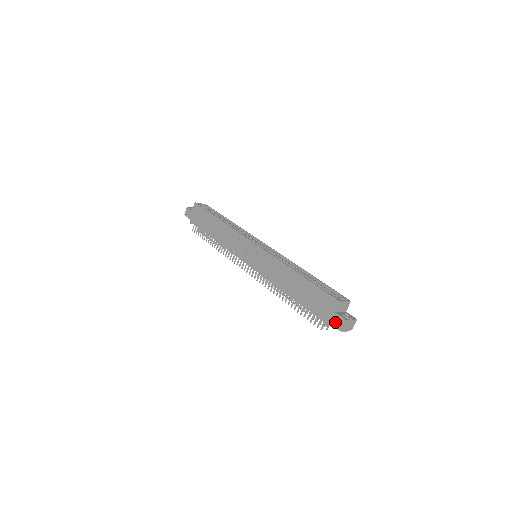
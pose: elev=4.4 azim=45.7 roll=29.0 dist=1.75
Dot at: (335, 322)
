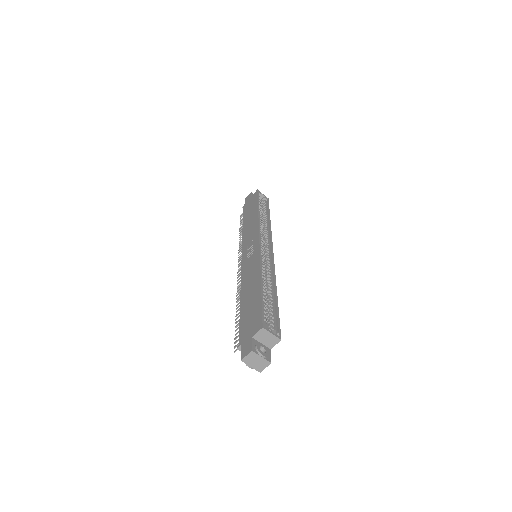
Dot at: (244, 348)
